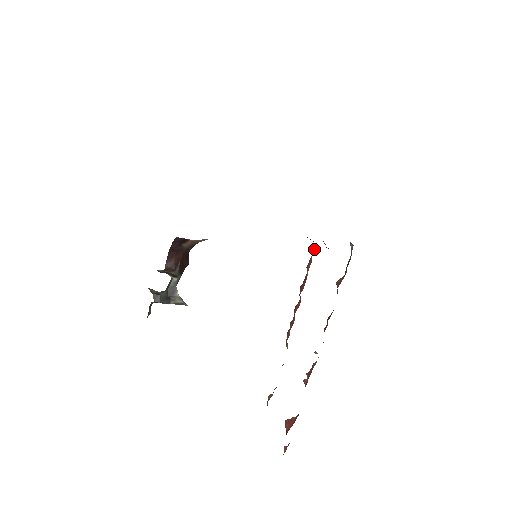
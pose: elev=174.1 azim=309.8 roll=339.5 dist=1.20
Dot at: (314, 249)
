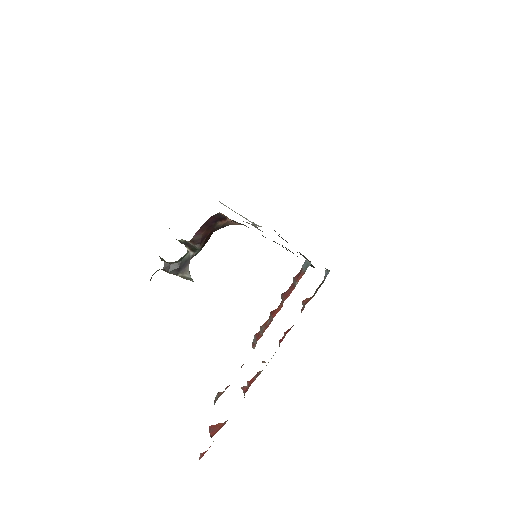
Dot at: (310, 263)
